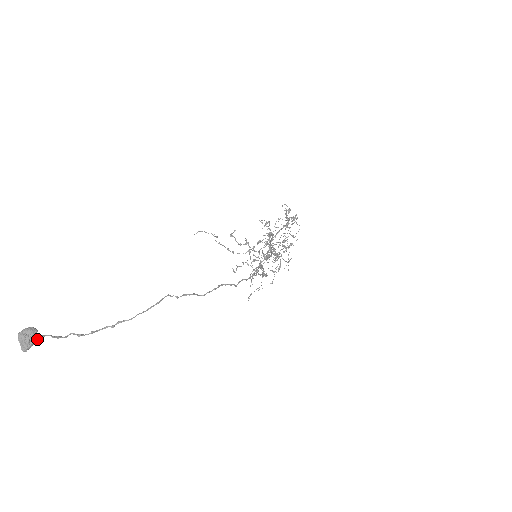
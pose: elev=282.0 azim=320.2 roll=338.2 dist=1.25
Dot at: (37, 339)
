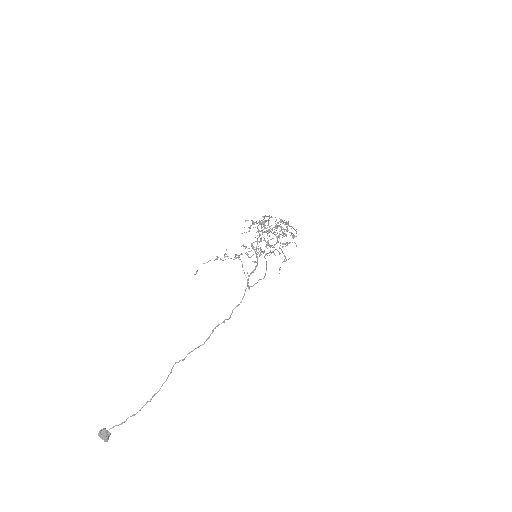
Dot at: (109, 433)
